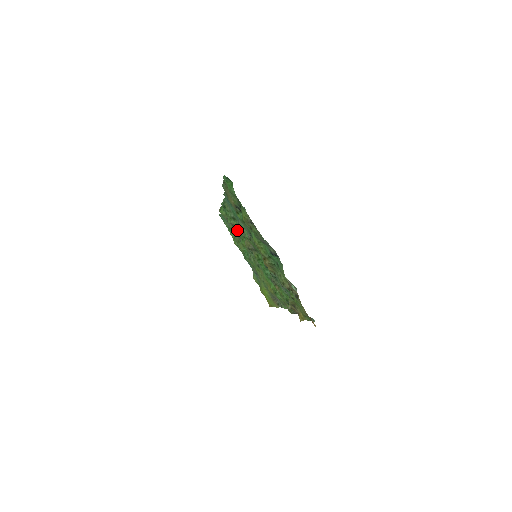
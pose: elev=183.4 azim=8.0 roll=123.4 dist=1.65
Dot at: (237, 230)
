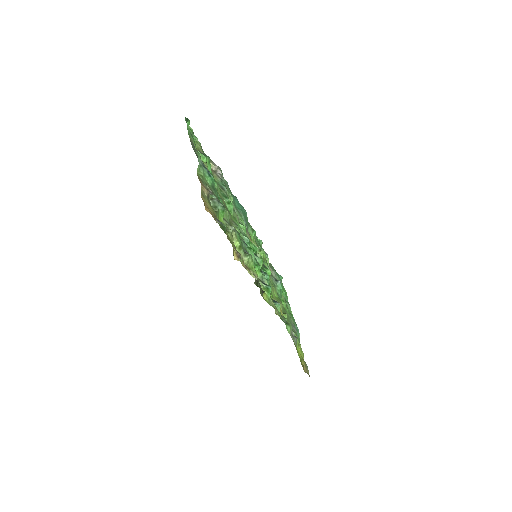
Dot at: occluded
